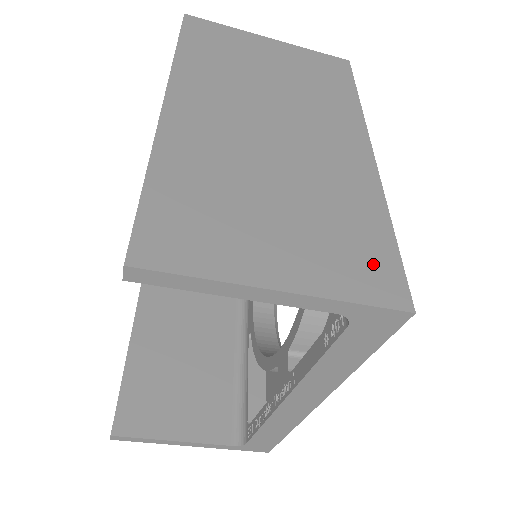
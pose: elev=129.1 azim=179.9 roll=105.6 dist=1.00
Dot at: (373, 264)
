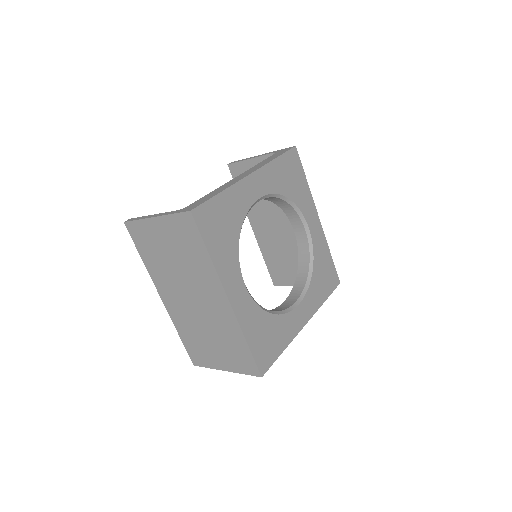
Dot at: (245, 360)
